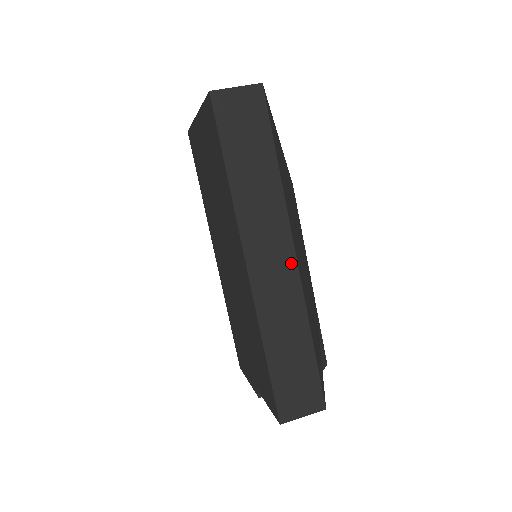
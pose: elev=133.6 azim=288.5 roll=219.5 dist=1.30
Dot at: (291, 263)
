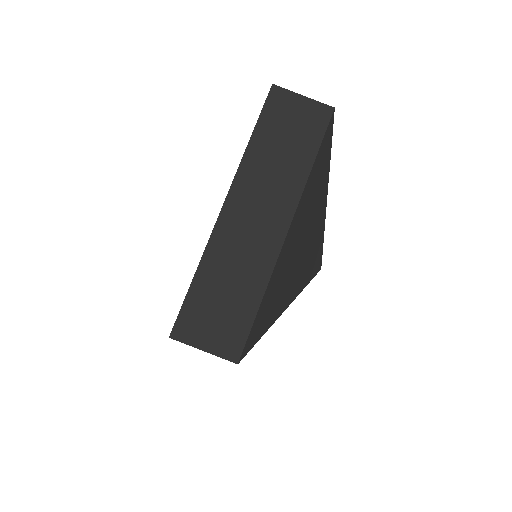
Dot at: occluded
